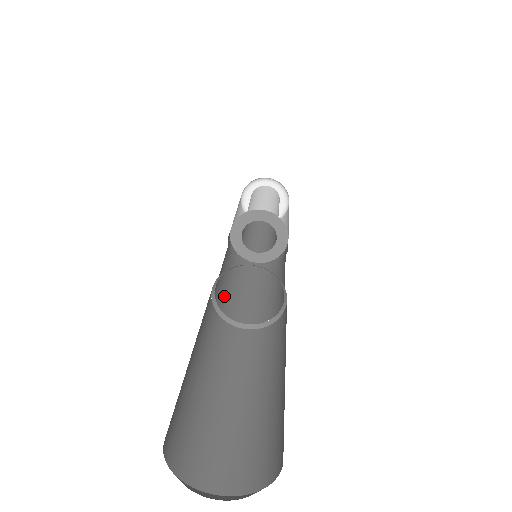
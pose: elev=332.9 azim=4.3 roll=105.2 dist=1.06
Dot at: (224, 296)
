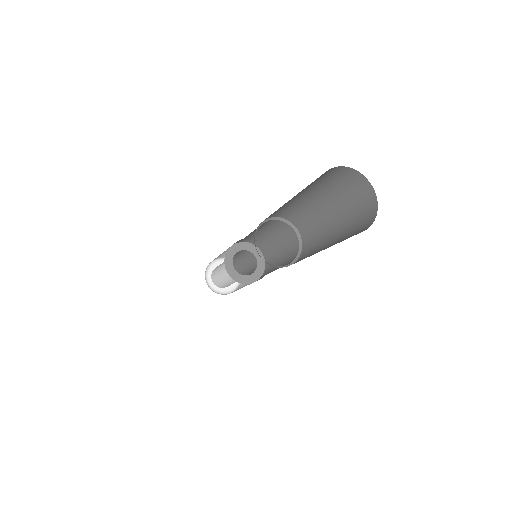
Dot at: occluded
